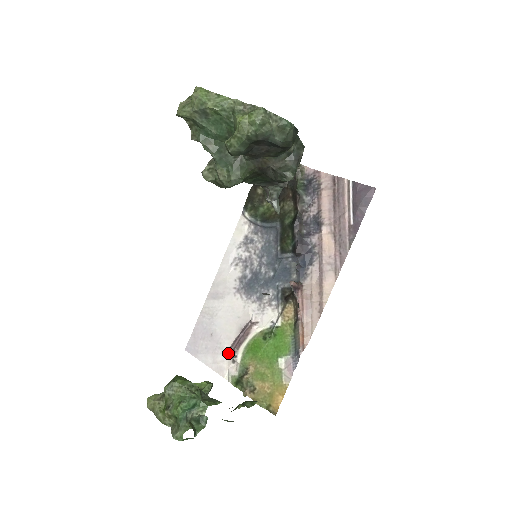
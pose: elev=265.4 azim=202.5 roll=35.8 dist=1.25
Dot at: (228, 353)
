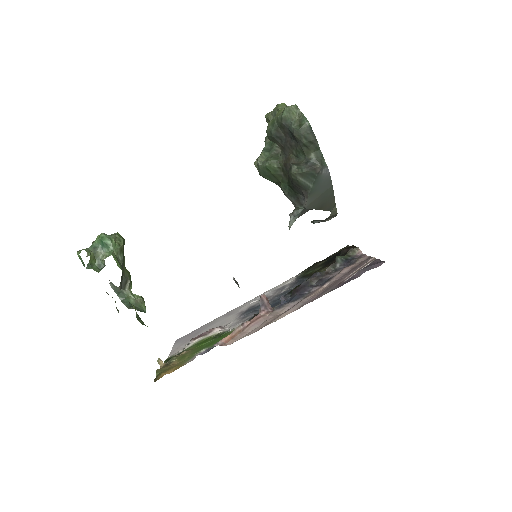
Dot at: occluded
